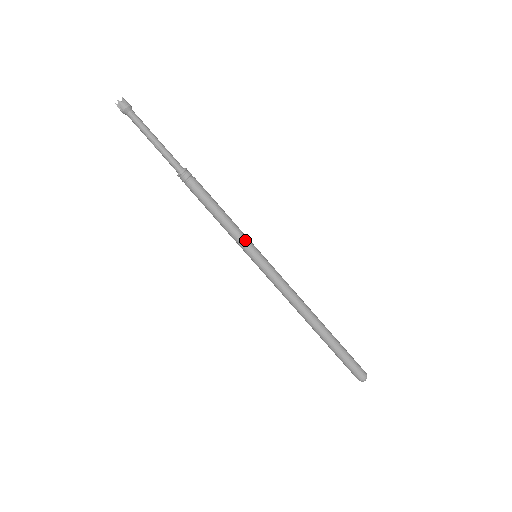
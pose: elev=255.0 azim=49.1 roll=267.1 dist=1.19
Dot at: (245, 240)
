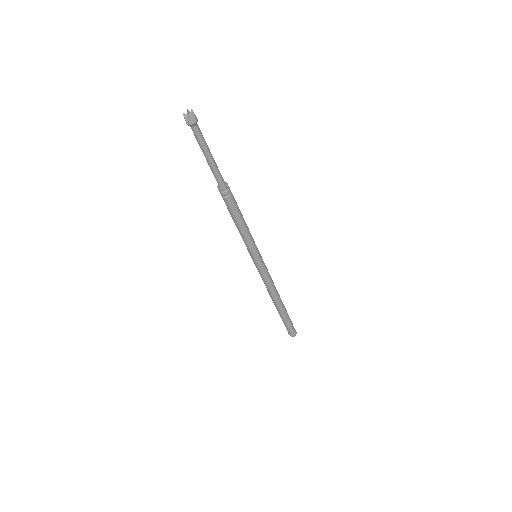
Dot at: (254, 247)
